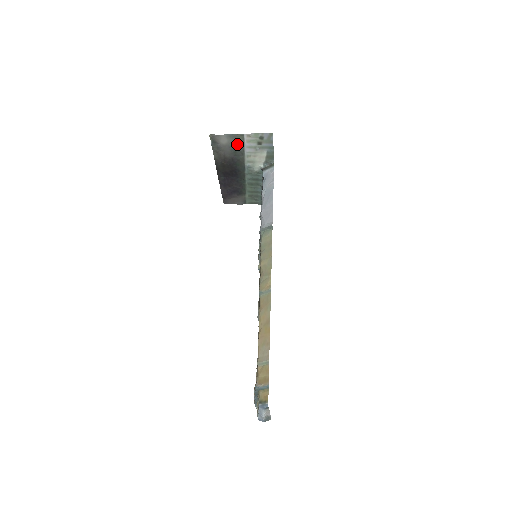
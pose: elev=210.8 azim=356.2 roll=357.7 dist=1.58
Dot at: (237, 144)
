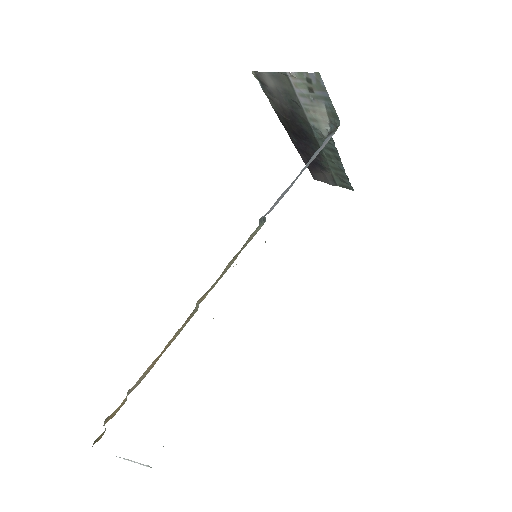
Dot at: (287, 89)
